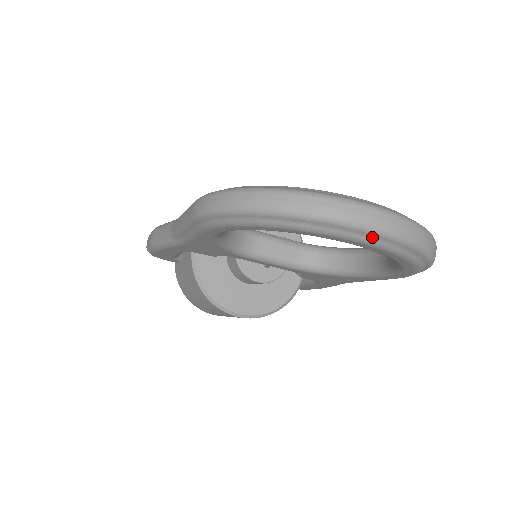
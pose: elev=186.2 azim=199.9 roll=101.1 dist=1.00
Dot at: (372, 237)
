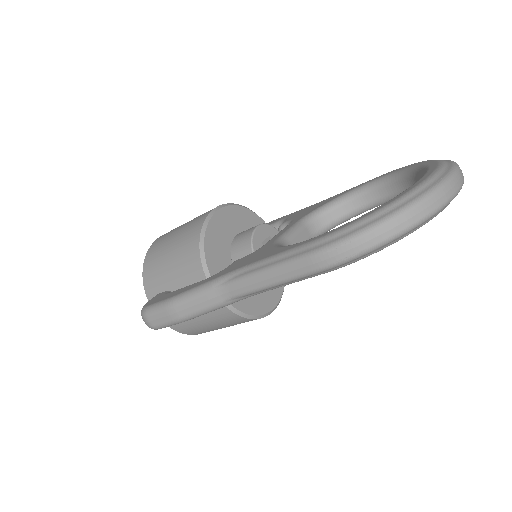
Dot at: occluded
